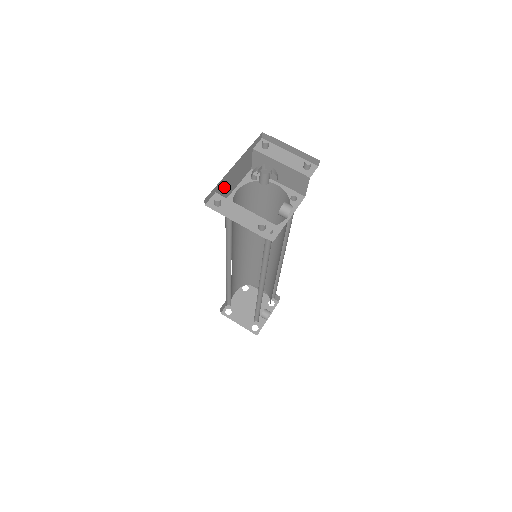
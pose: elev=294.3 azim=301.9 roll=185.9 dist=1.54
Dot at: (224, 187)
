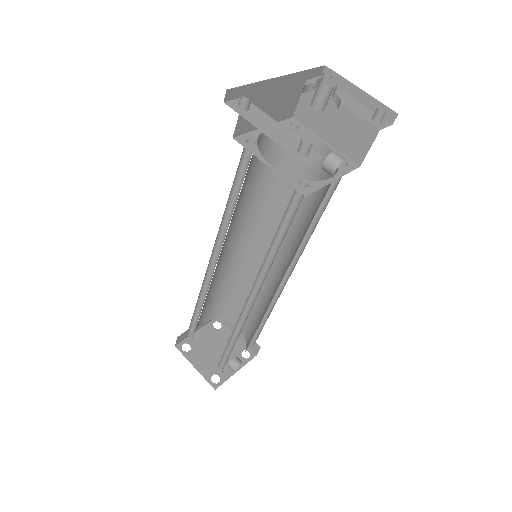
Dot at: (256, 104)
